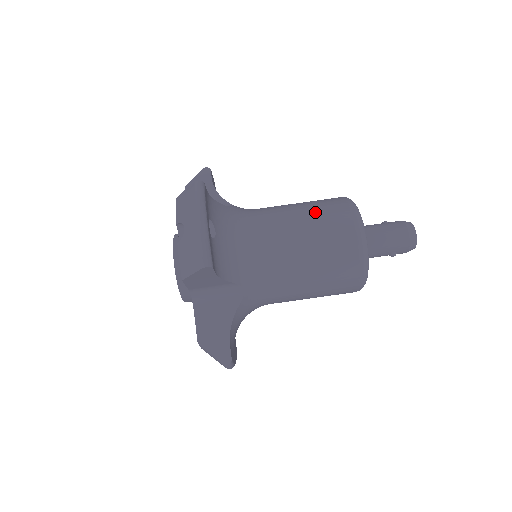
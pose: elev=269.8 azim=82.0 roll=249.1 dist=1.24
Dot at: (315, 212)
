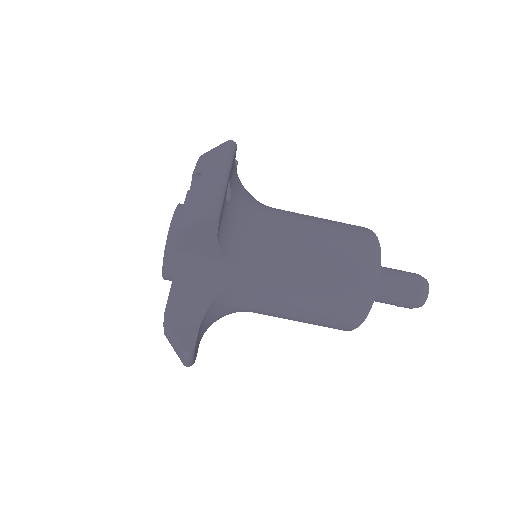
Dot at: (335, 226)
